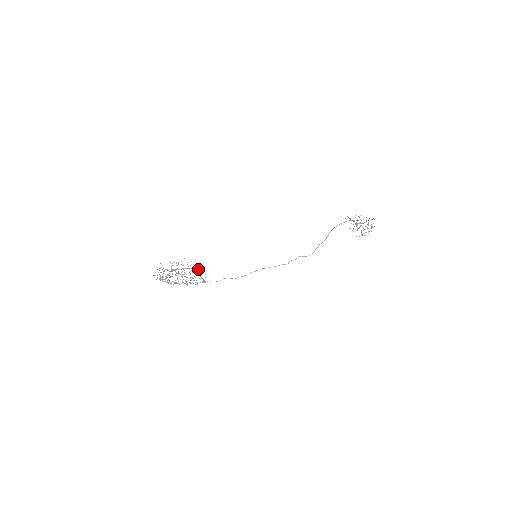
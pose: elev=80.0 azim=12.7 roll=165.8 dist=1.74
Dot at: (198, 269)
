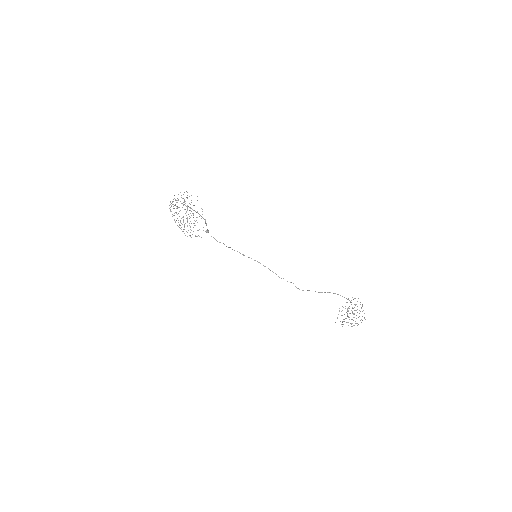
Dot at: occluded
